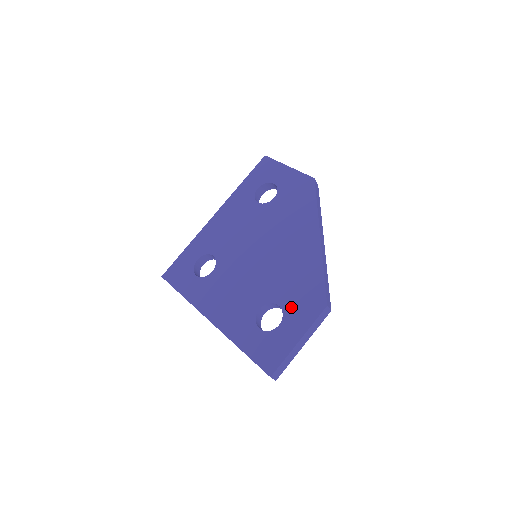
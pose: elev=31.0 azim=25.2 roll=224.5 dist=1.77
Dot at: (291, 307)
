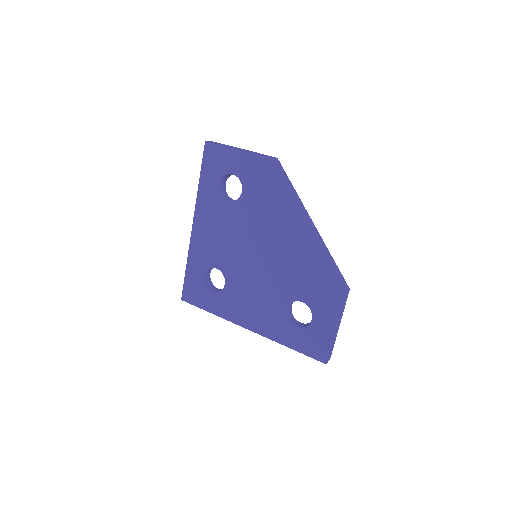
Dot at: (314, 301)
